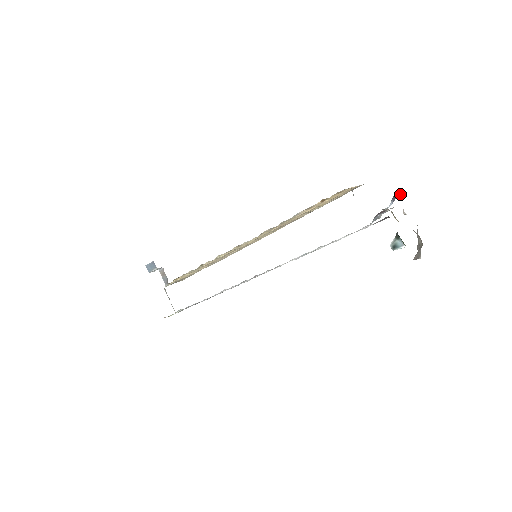
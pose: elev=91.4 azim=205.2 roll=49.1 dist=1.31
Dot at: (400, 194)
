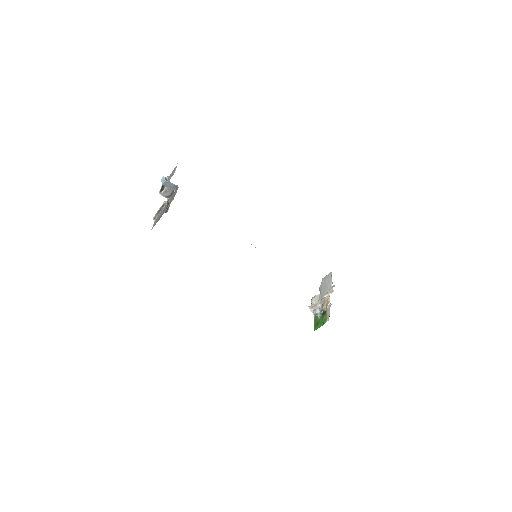
Dot at: occluded
